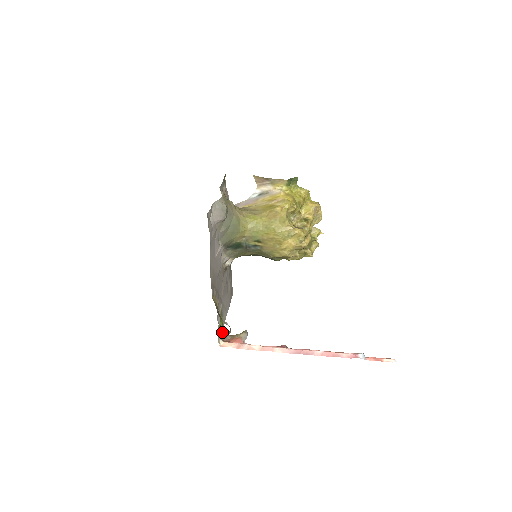
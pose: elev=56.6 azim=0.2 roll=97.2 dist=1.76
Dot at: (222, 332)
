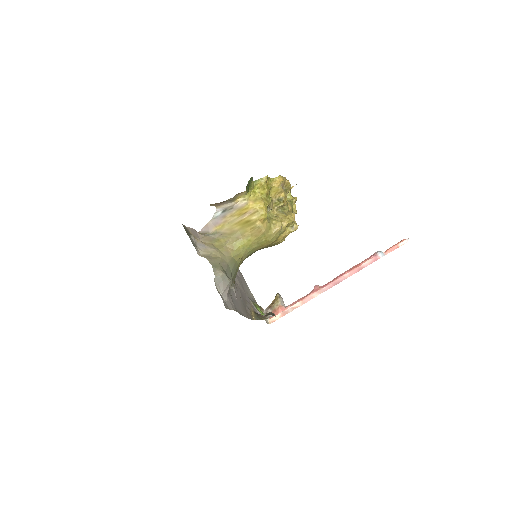
Dot at: (262, 310)
